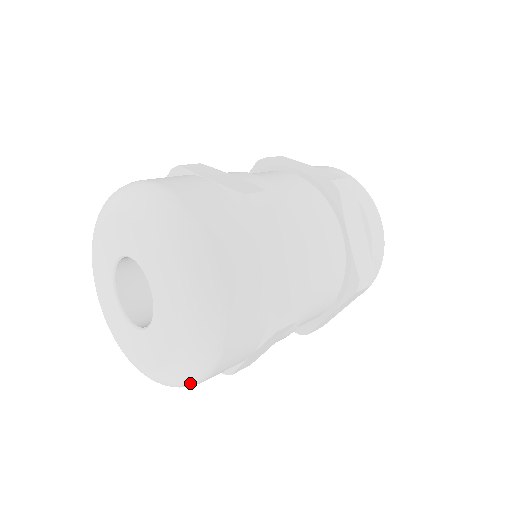
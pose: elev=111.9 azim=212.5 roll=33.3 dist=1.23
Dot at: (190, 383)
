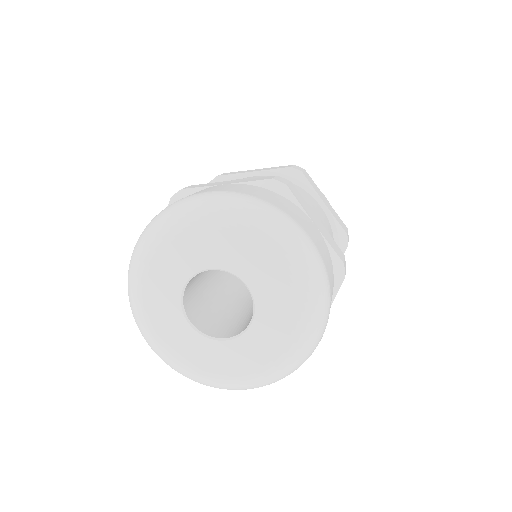
Dot at: (308, 356)
